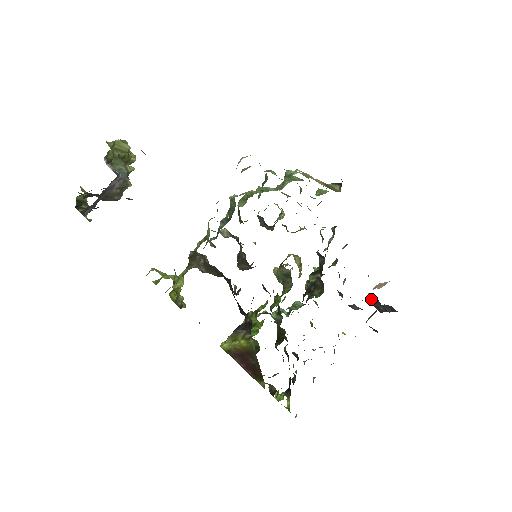
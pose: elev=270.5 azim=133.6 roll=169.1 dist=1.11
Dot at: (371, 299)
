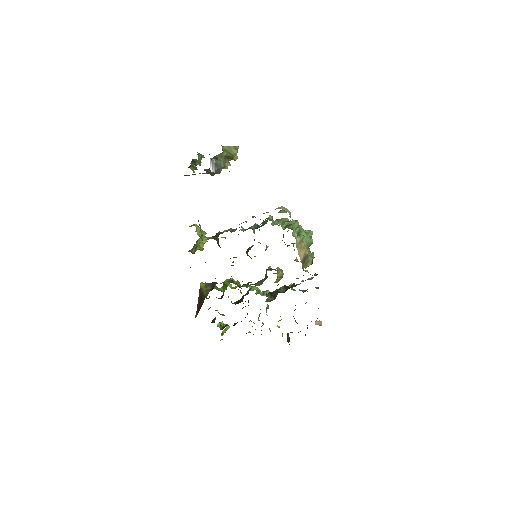
Dot at: (307, 325)
